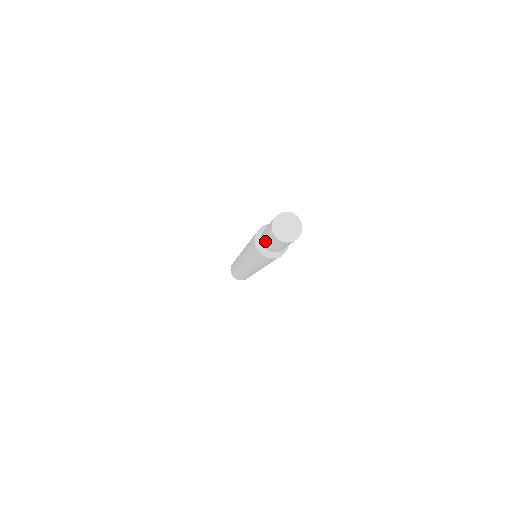
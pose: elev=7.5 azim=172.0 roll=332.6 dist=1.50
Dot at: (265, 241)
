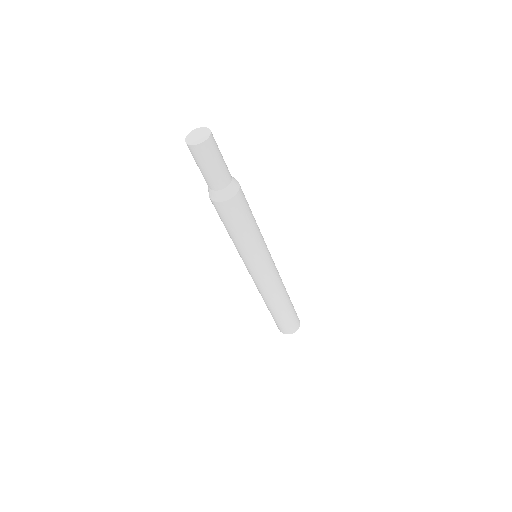
Dot at: occluded
